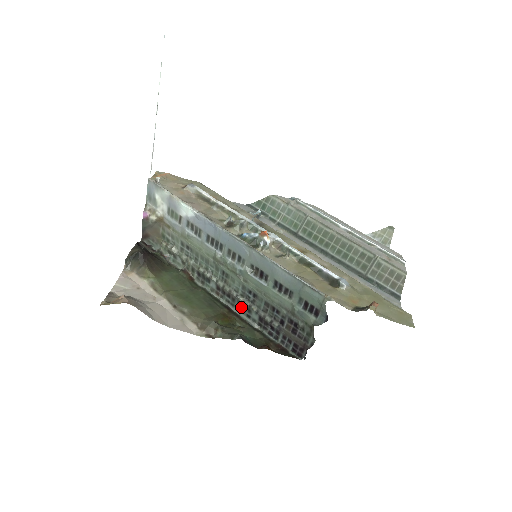
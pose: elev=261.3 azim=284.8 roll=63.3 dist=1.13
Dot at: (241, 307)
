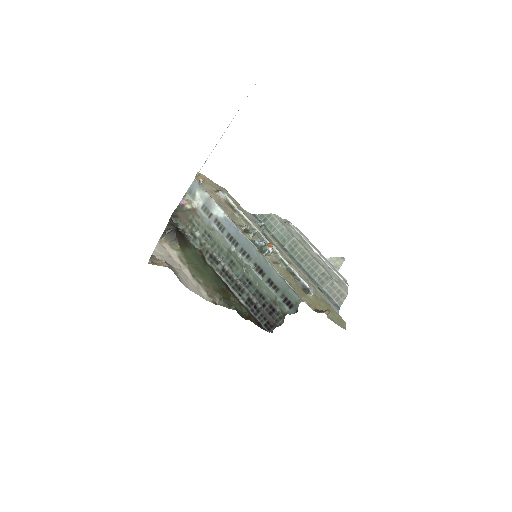
Dot at: (236, 287)
